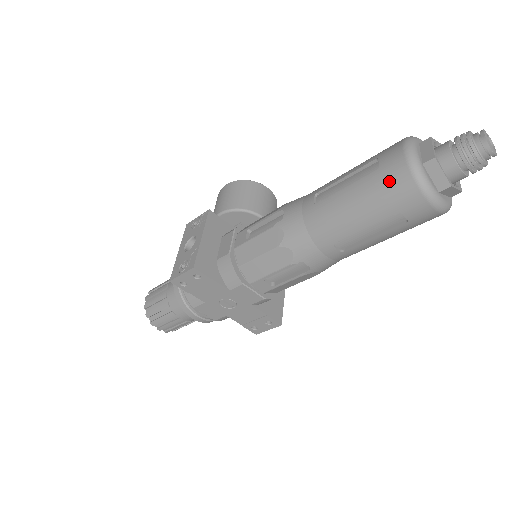
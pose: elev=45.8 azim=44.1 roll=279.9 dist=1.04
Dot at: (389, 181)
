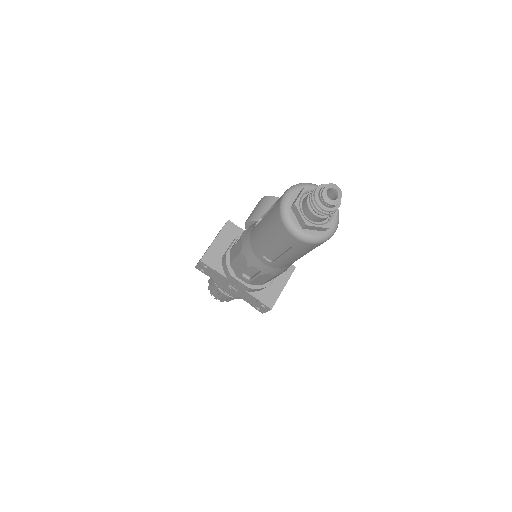
Dot at: (273, 217)
